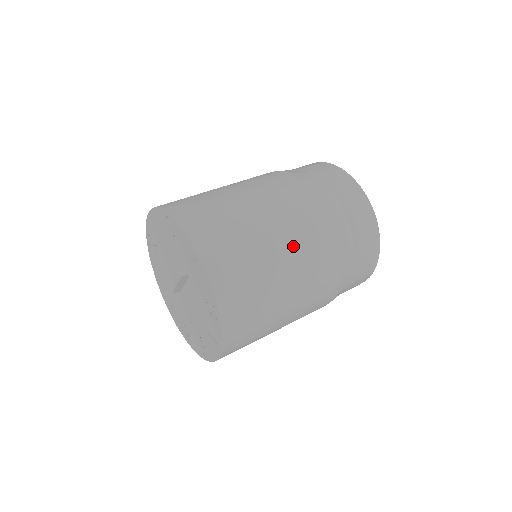
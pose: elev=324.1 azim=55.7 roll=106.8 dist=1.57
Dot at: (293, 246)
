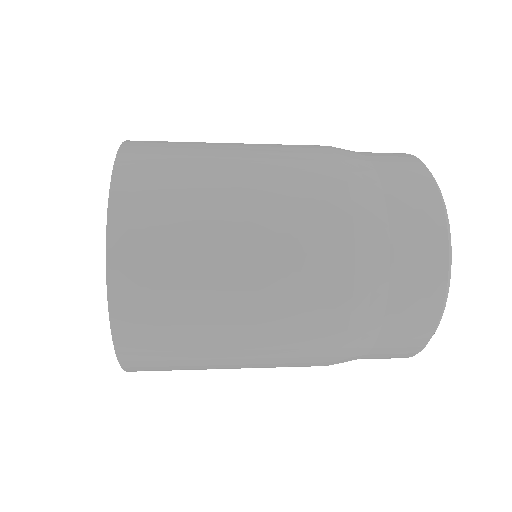
Dot at: (261, 155)
